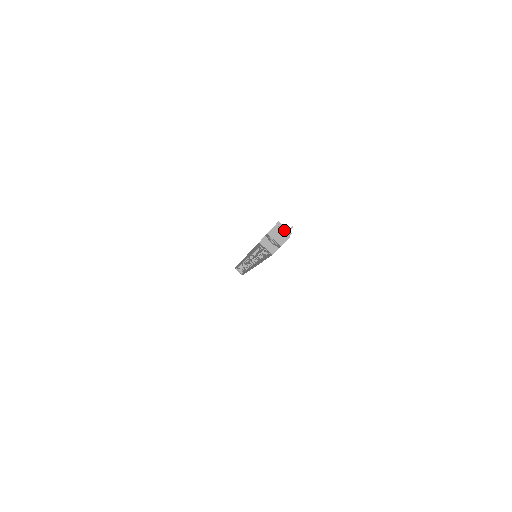
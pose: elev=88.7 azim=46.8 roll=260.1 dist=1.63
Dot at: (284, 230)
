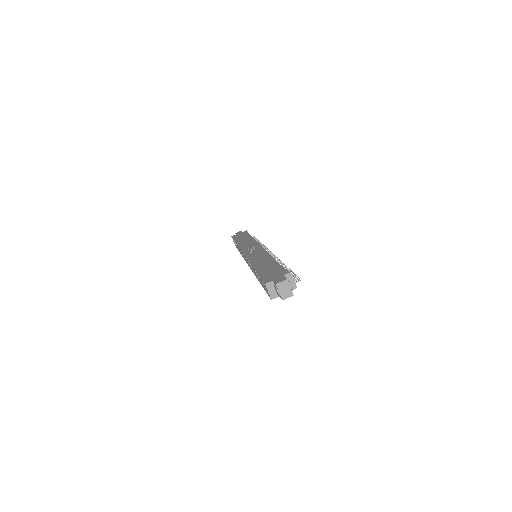
Dot at: (292, 287)
